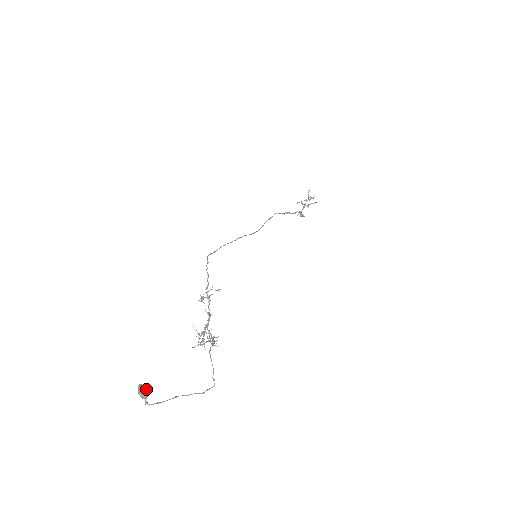
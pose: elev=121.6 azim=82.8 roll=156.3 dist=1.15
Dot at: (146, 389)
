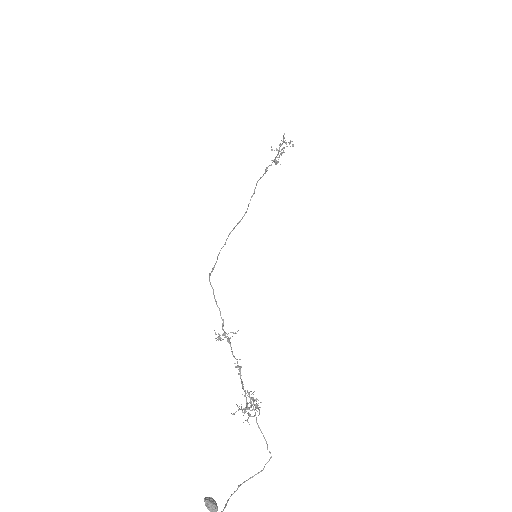
Dot at: (215, 503)
